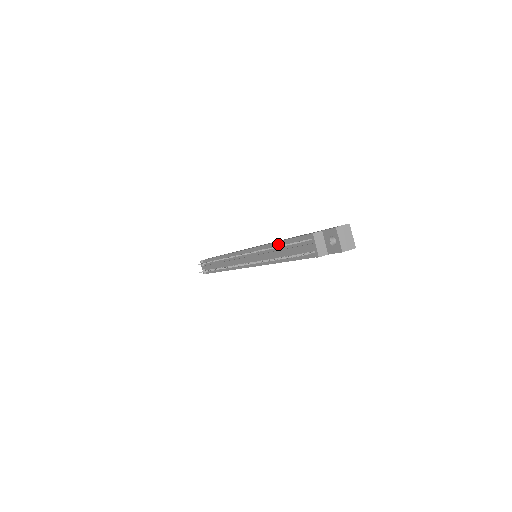
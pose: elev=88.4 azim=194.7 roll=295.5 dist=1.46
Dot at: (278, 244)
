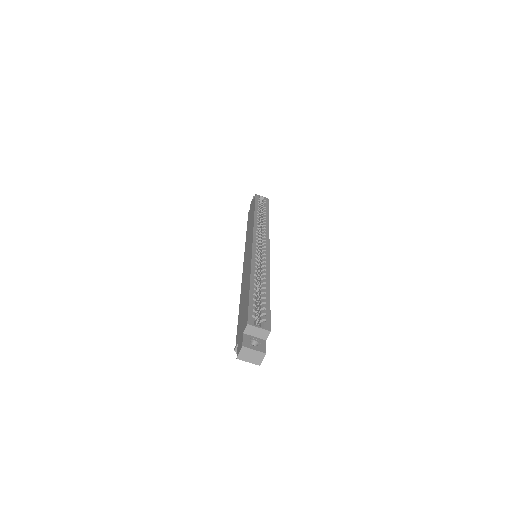
Dot at: occluded
